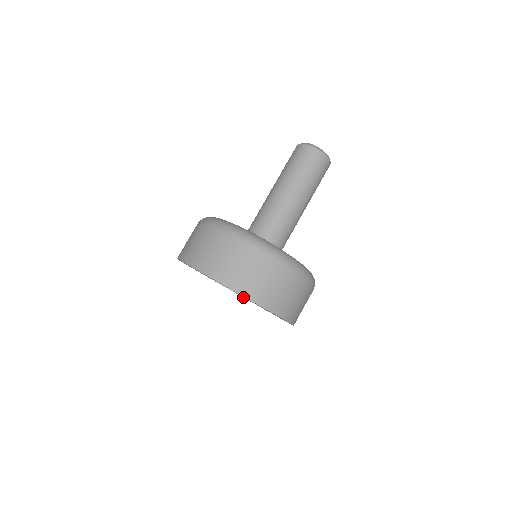
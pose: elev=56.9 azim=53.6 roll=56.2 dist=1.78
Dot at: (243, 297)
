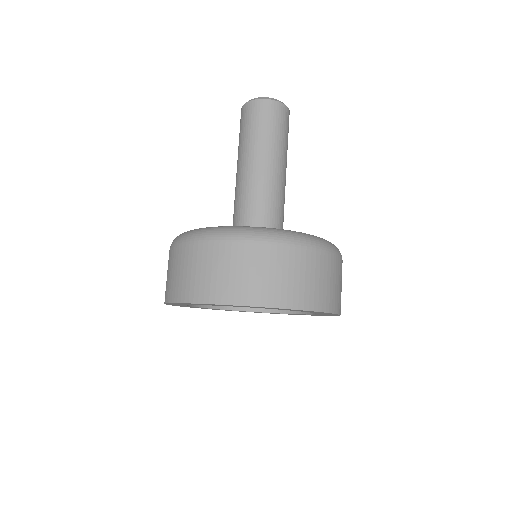
Dot at: occluded
